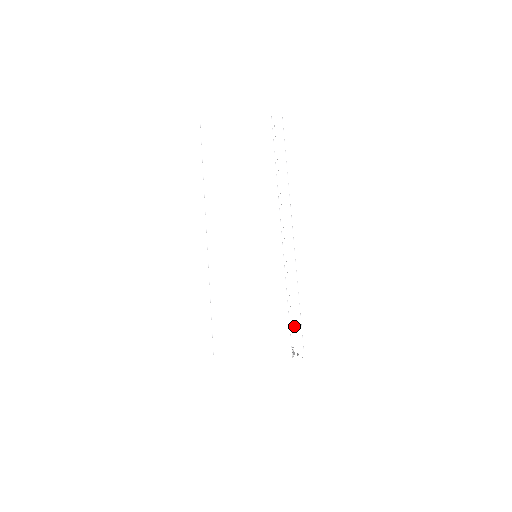
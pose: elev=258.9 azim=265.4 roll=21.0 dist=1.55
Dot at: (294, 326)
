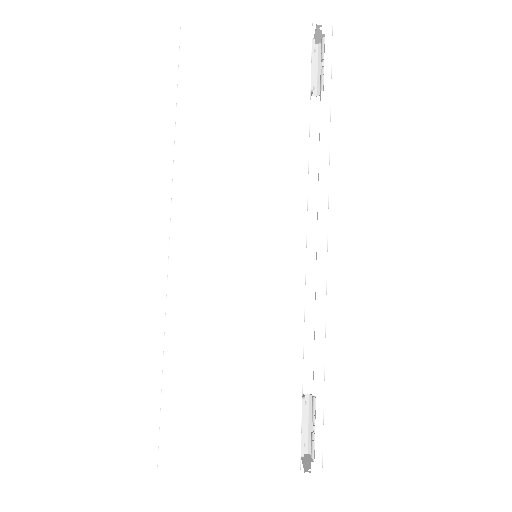
Dot at: occluded
